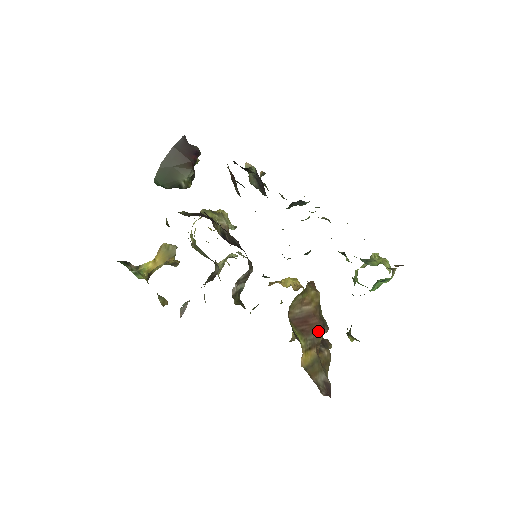
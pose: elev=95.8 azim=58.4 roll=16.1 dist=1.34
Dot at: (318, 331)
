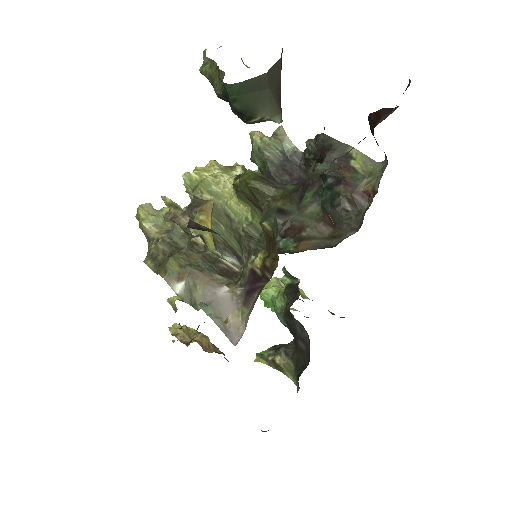
Dot at: occluded
